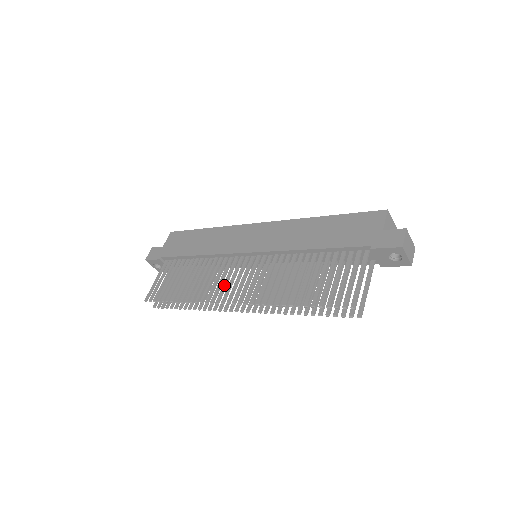
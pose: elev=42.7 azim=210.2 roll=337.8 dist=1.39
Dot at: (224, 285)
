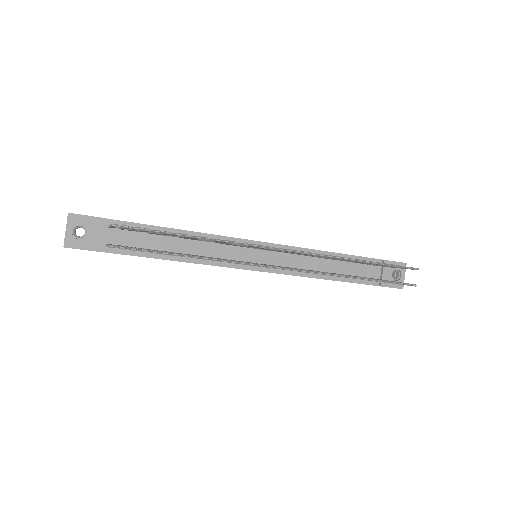
Dot at: occluded
